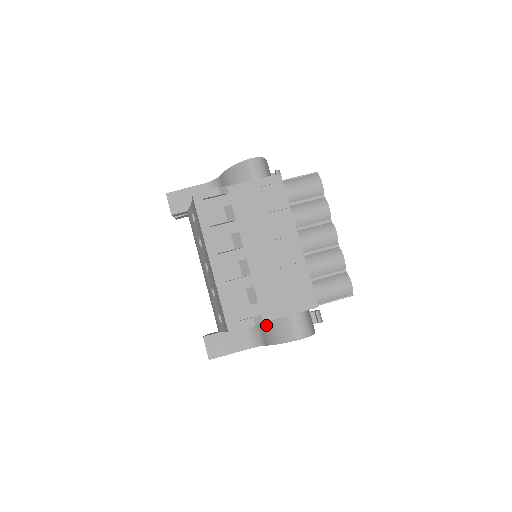
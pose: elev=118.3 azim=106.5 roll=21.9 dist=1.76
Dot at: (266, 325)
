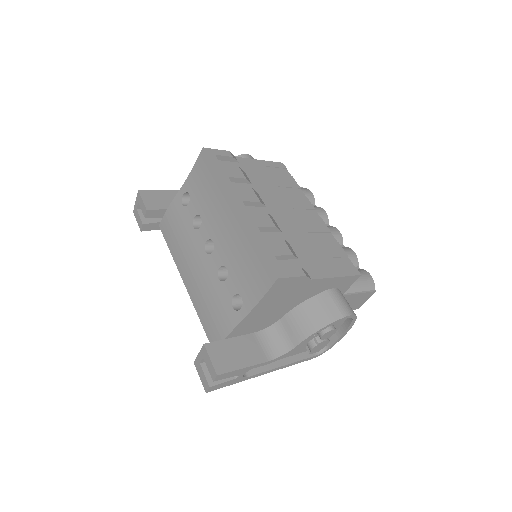
Dot at: (295, 313)
